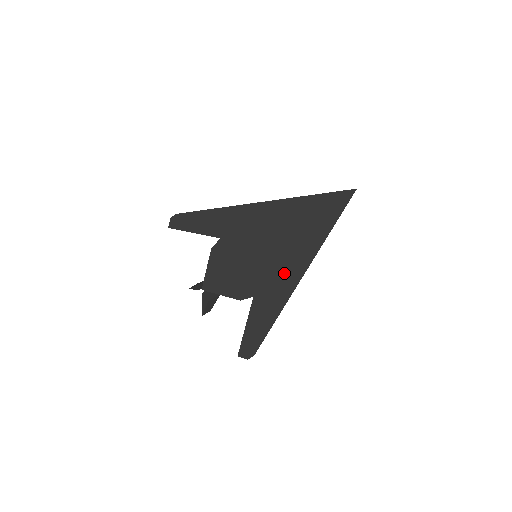
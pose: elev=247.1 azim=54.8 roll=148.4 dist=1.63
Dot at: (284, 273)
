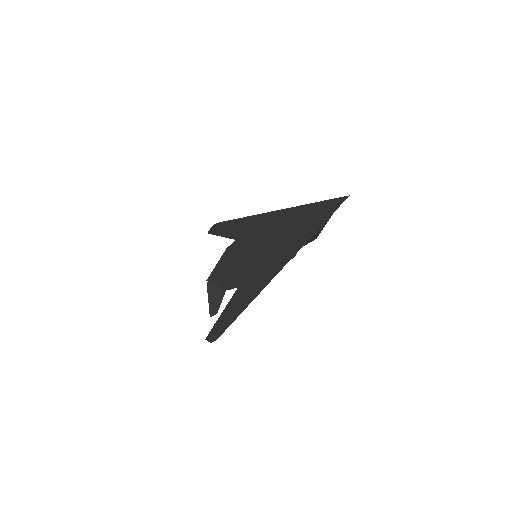
Dot at: (268, 267)
